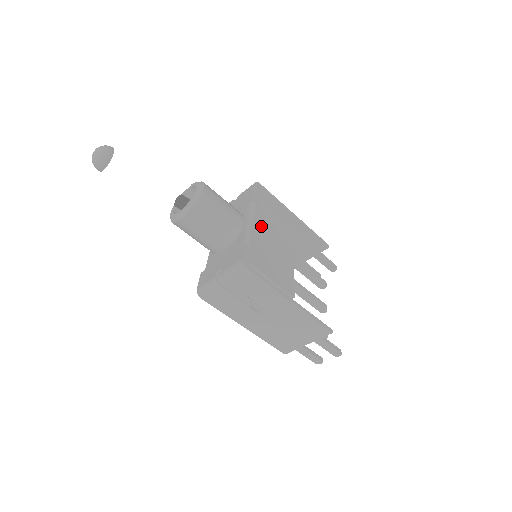
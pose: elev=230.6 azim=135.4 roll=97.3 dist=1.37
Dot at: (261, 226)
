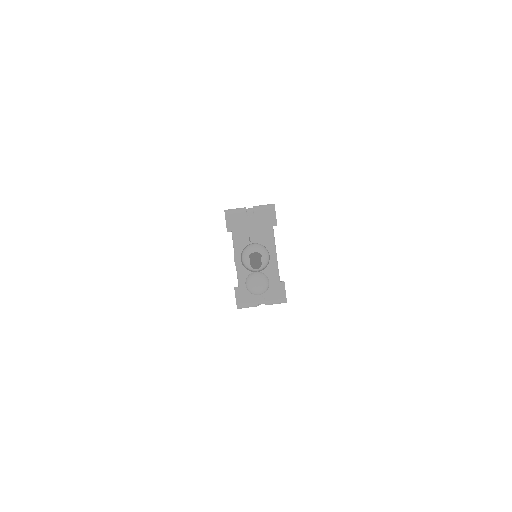
Dot at: occluded
